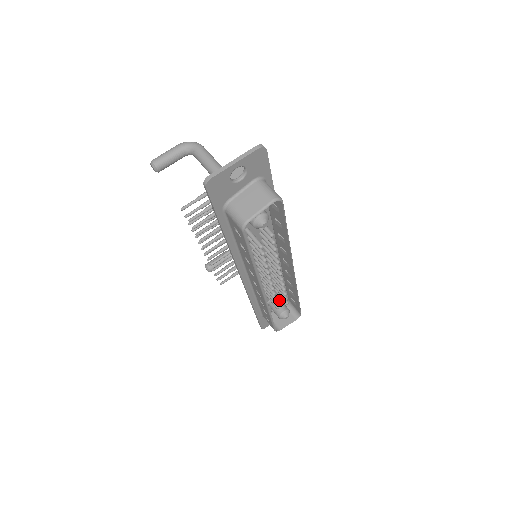
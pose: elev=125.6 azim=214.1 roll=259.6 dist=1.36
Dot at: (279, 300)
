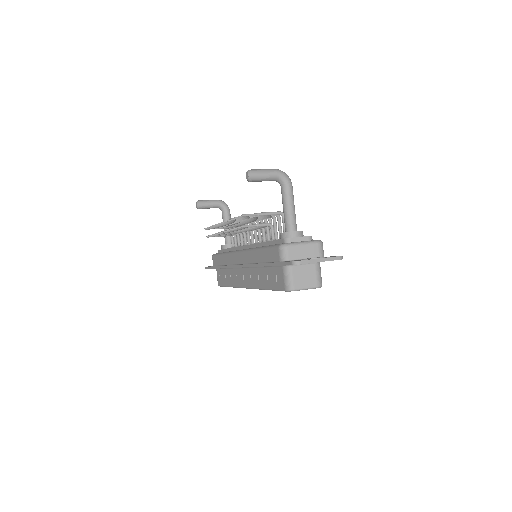
Dot at: occluded
